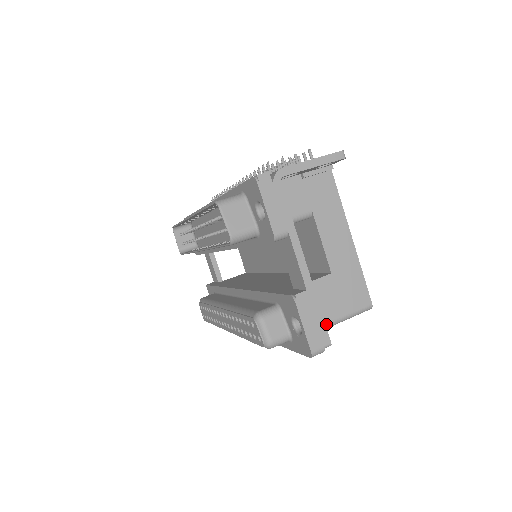
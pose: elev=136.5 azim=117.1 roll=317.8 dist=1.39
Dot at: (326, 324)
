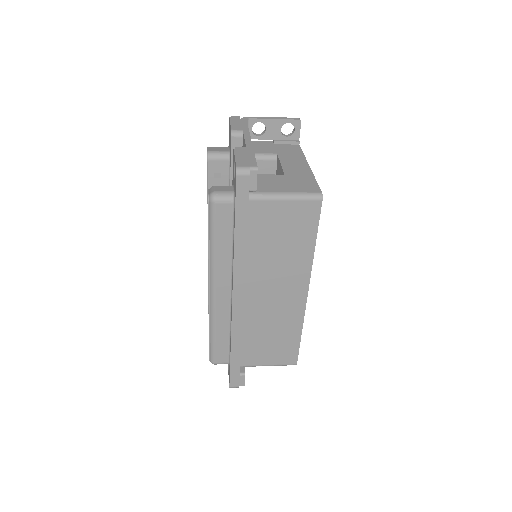
Dot at: (270, 192)
